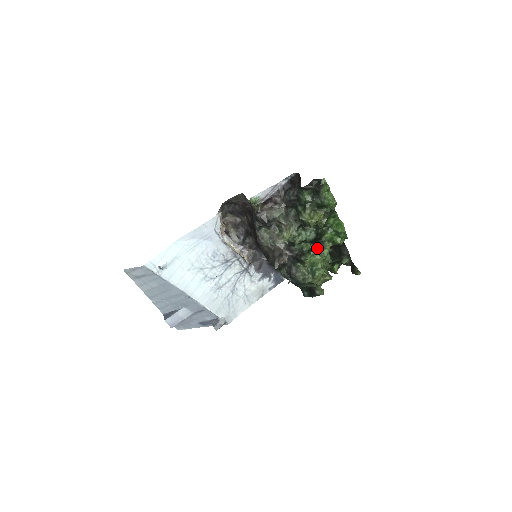
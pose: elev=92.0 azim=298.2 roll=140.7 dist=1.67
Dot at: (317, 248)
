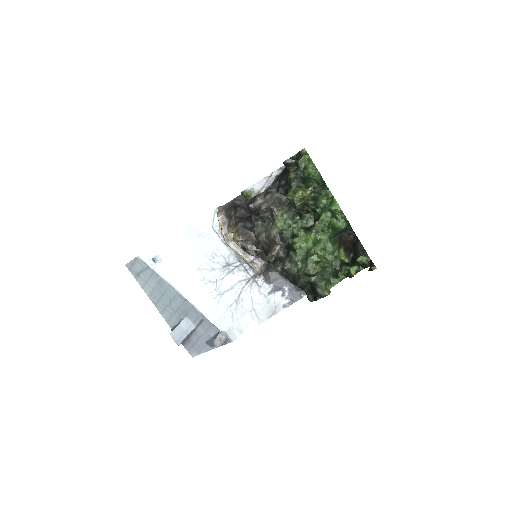
Dot at: (310, 232)
